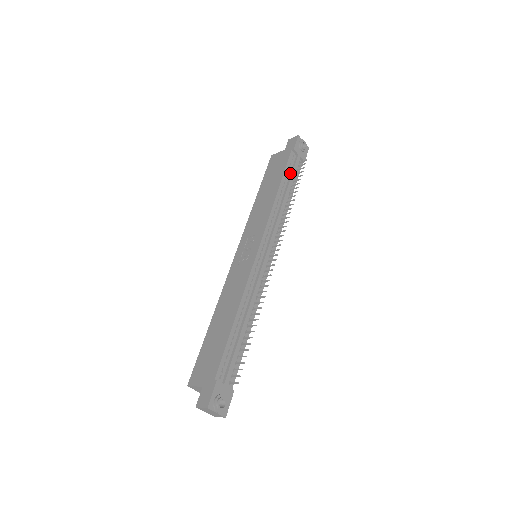
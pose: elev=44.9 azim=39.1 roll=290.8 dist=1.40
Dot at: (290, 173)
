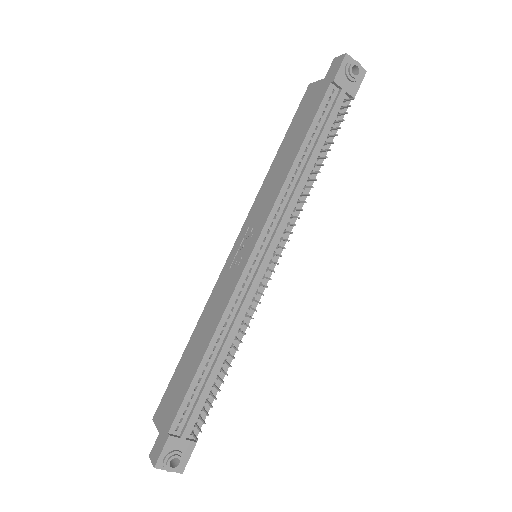
Dot at: (323, 123)
